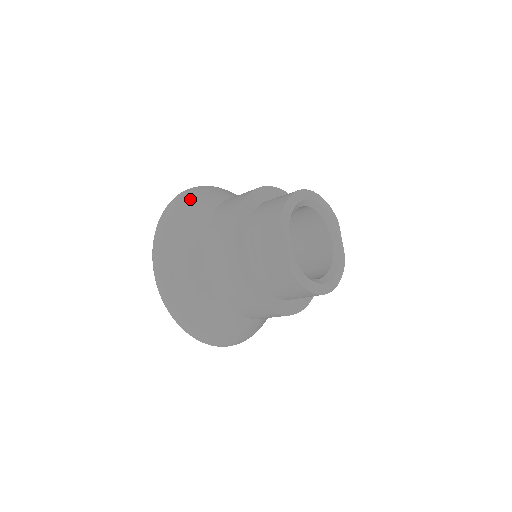
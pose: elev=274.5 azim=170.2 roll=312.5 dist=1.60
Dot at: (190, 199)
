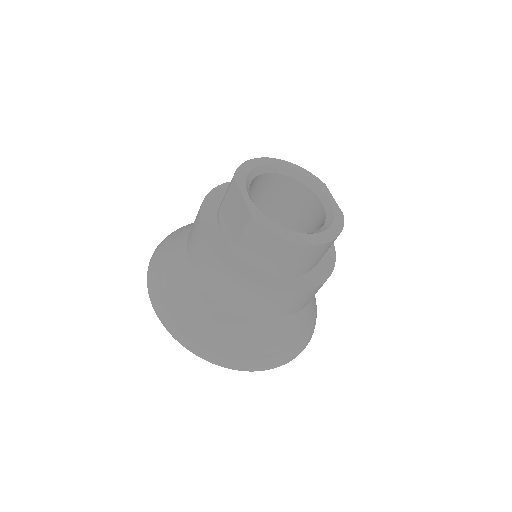
Dot at: (183, 228)
